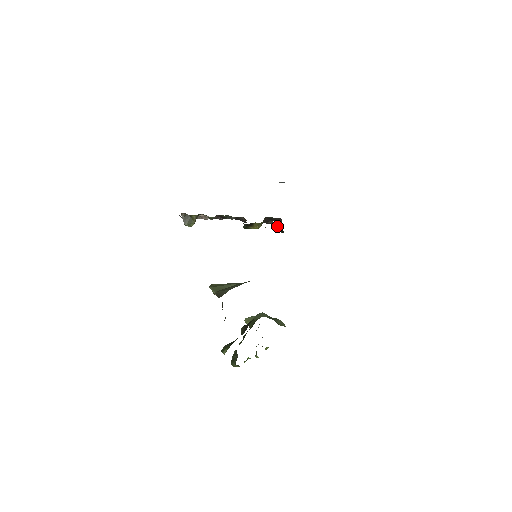
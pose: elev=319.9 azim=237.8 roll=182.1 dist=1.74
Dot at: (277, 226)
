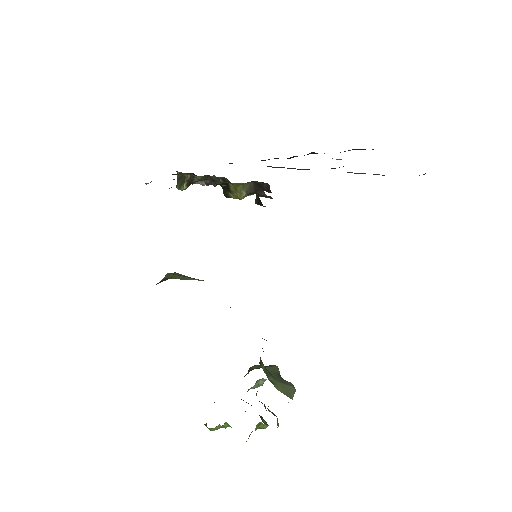
Dot at: occluded
